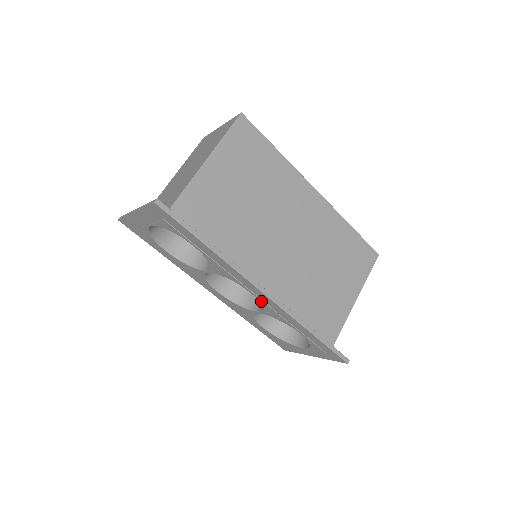
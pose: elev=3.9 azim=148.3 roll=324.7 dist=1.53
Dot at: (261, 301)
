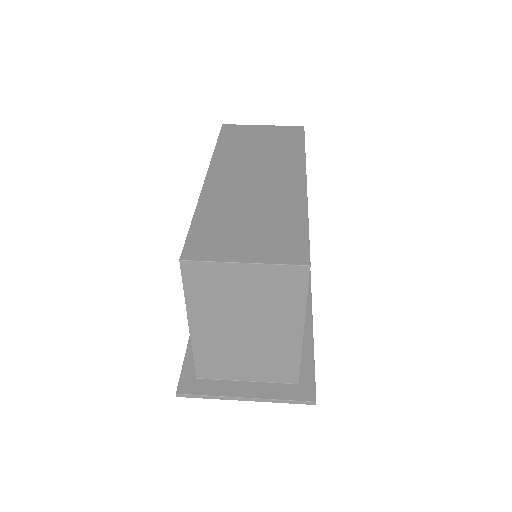
Dot at: occluded
